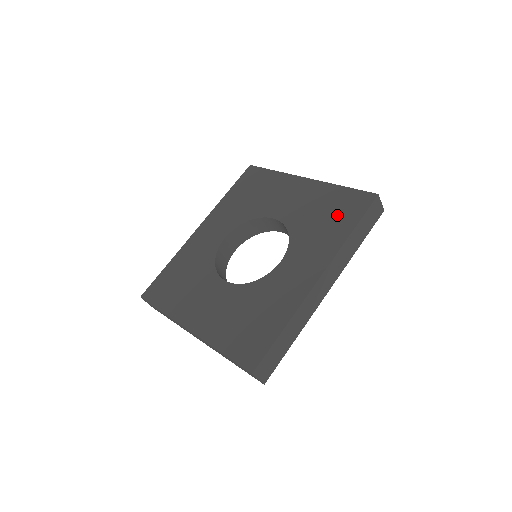
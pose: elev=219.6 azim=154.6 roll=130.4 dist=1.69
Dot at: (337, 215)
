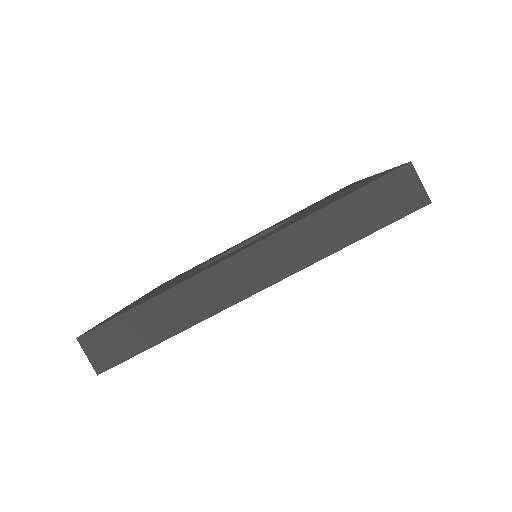
Dot at: (342, 195)
